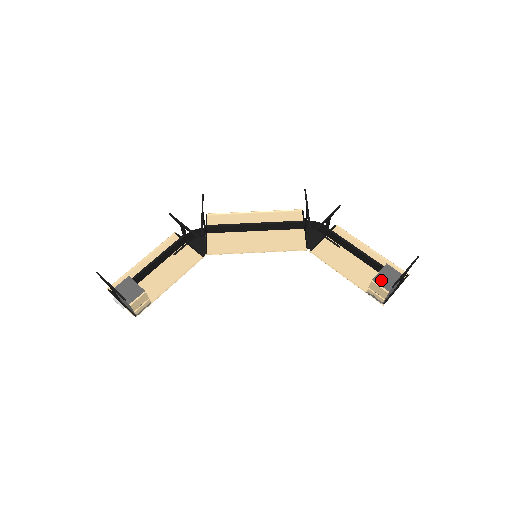
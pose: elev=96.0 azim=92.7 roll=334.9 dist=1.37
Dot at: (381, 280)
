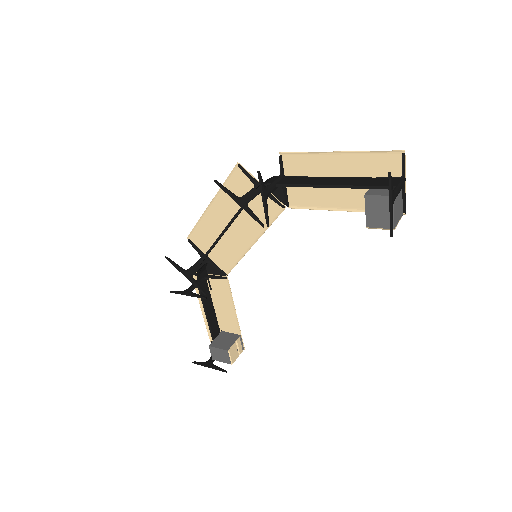
Dot at: (375, 221)
